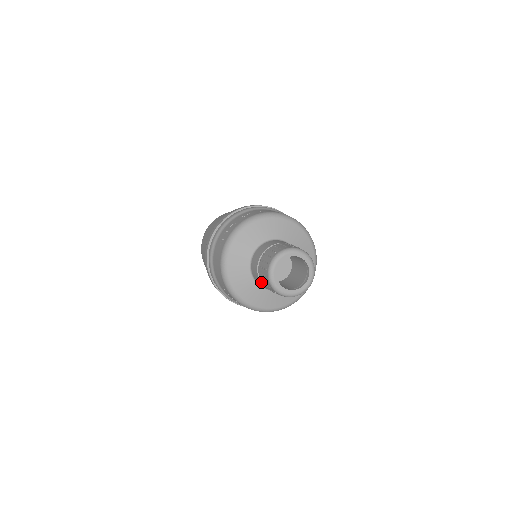
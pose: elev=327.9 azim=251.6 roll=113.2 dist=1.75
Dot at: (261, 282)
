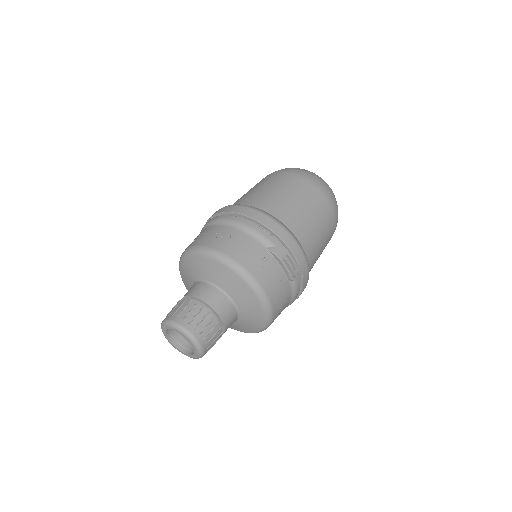
Dot at: occluded
